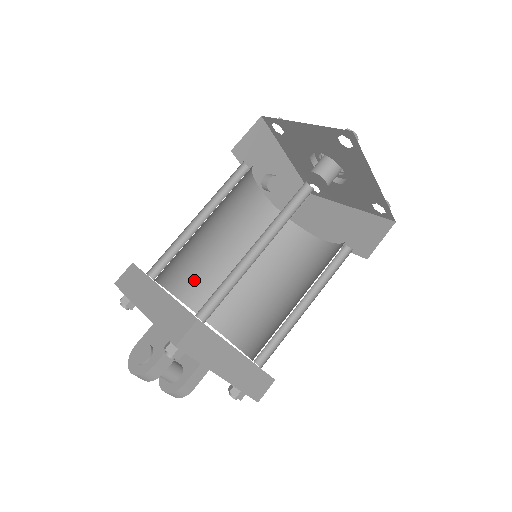
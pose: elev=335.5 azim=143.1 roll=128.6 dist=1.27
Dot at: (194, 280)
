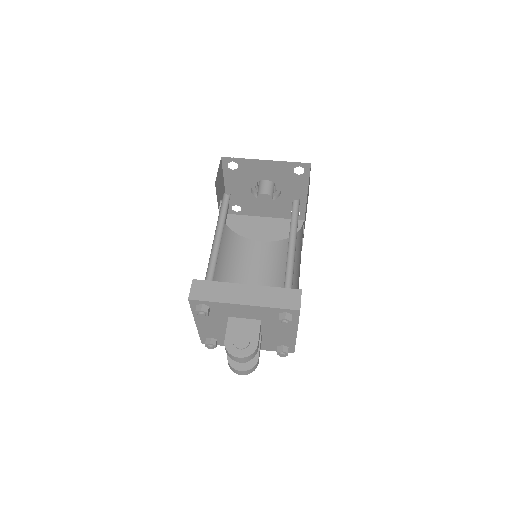
Dot at: occluded
